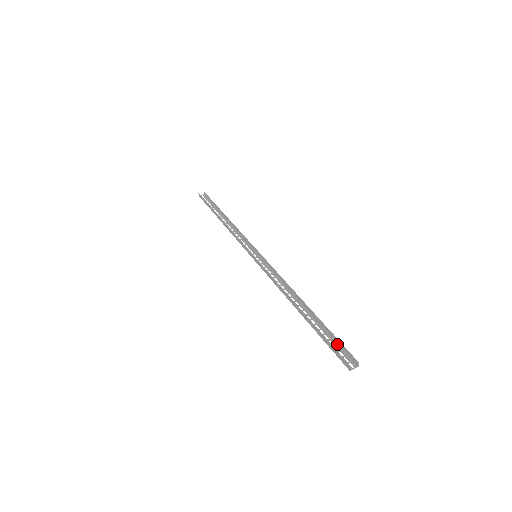
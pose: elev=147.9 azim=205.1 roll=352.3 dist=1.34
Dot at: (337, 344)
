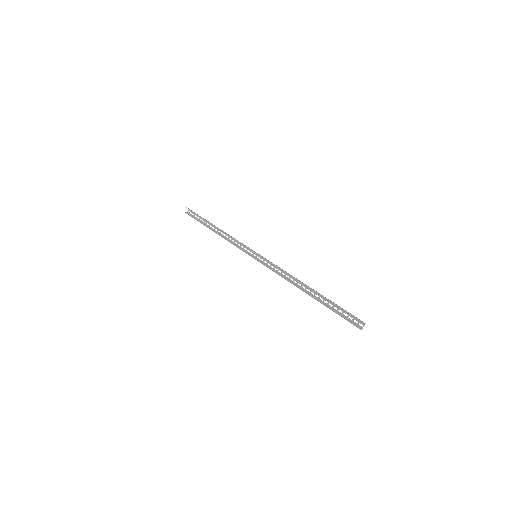
Dot at: (345, 311)
